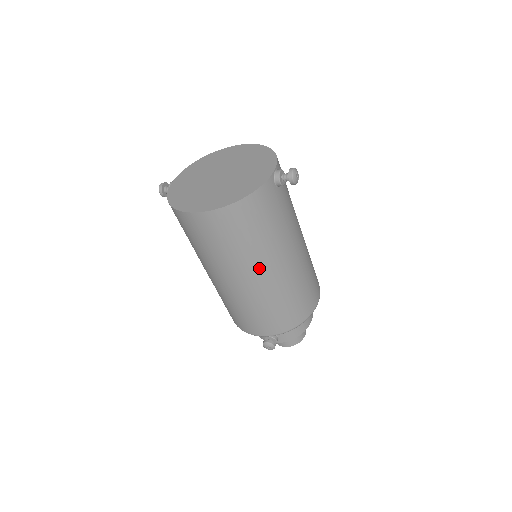
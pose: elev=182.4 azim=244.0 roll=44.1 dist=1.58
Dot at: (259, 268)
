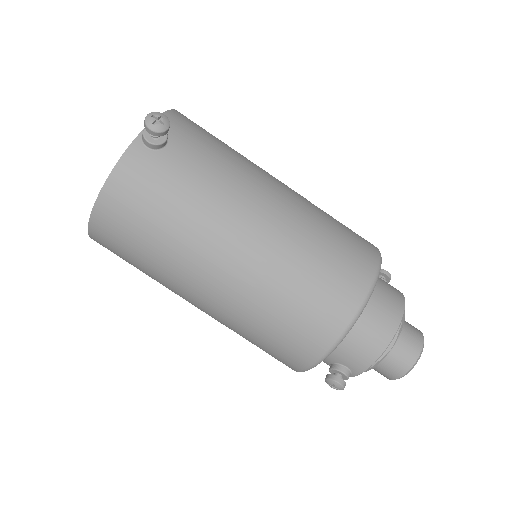
Dot at: (198, 271)
